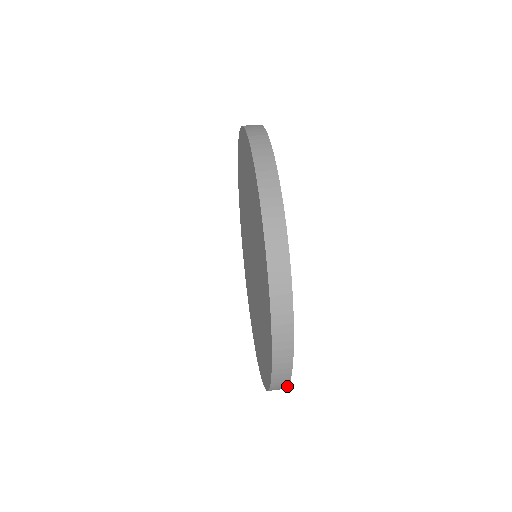
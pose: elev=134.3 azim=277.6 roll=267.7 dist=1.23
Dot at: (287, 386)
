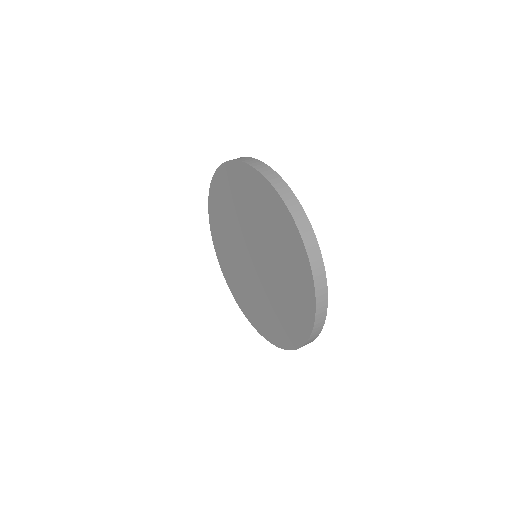
Dot at: (326, 312)
